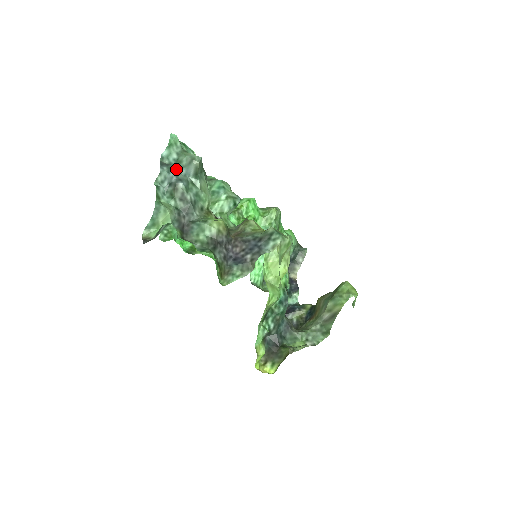
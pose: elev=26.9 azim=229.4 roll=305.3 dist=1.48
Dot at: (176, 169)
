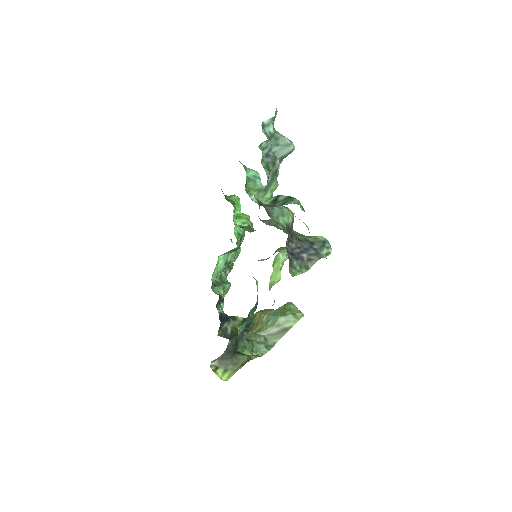
Dot at: (271, 143)
